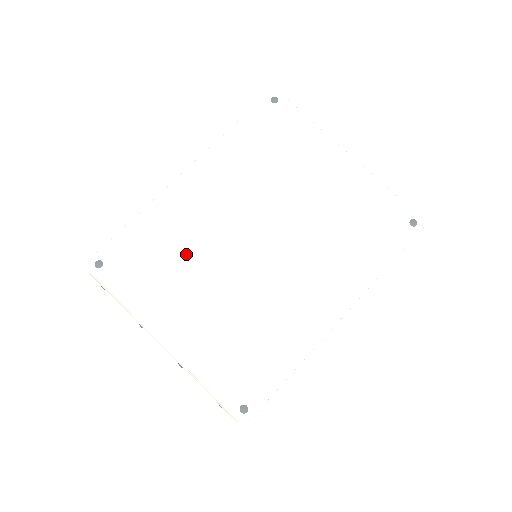
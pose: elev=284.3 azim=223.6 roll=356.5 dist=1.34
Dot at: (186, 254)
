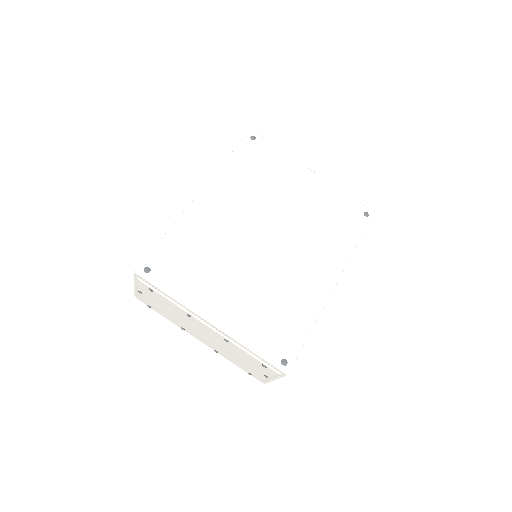
Dot at: (214, 254)
